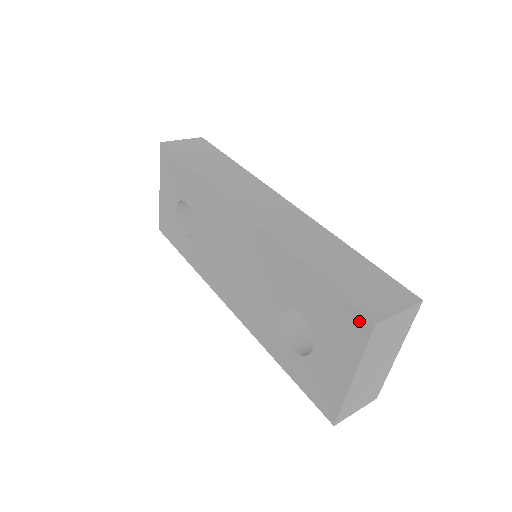
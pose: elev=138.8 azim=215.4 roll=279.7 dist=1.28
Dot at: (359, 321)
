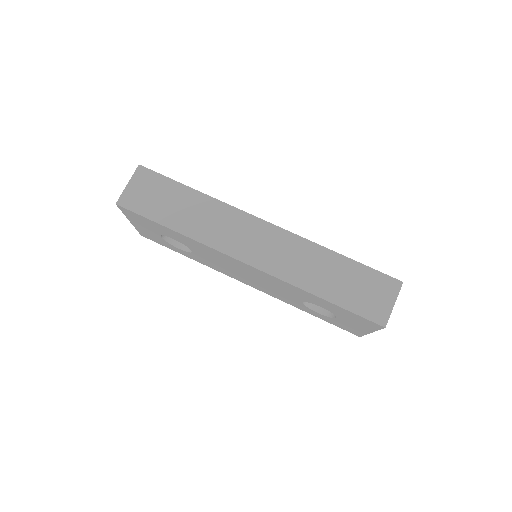
Dot at: (373, 324)
